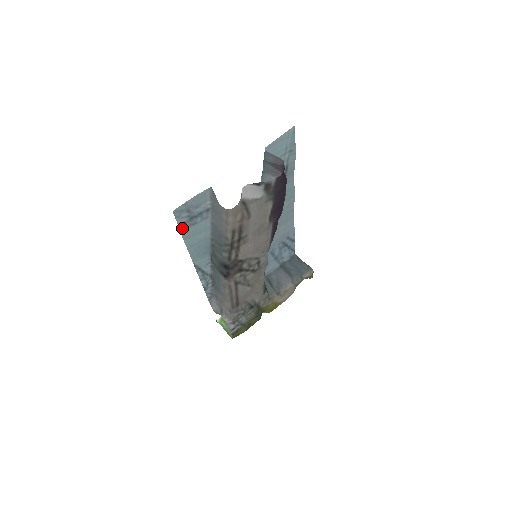
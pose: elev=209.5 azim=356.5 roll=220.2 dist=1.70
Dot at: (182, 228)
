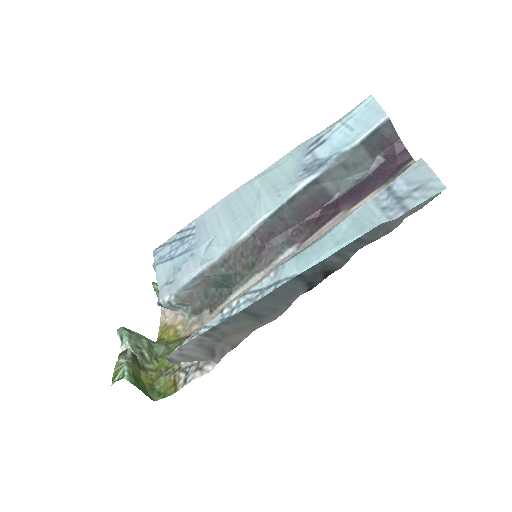
Dot at: (397, 215)
